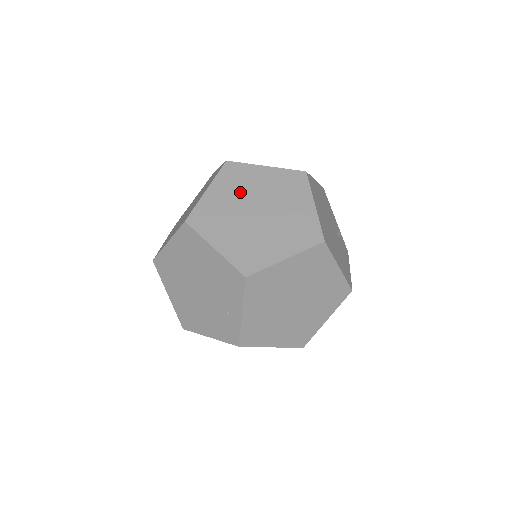
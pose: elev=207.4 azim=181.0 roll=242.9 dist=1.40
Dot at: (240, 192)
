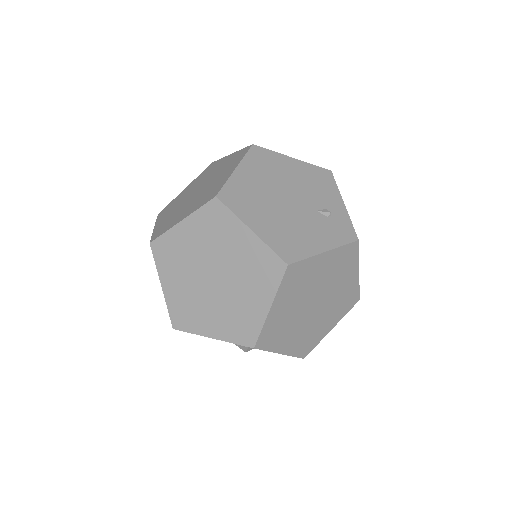
Dot at: (200, 181)
